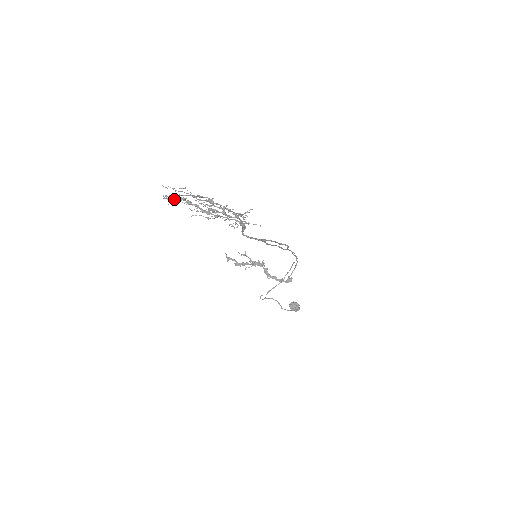
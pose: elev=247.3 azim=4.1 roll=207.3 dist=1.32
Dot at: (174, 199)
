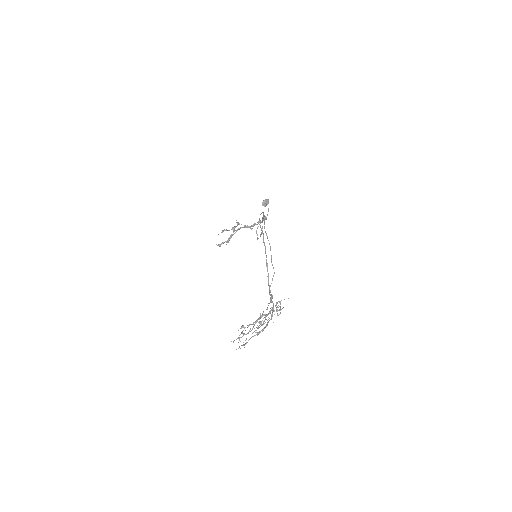
Dot at: (239, 338)
